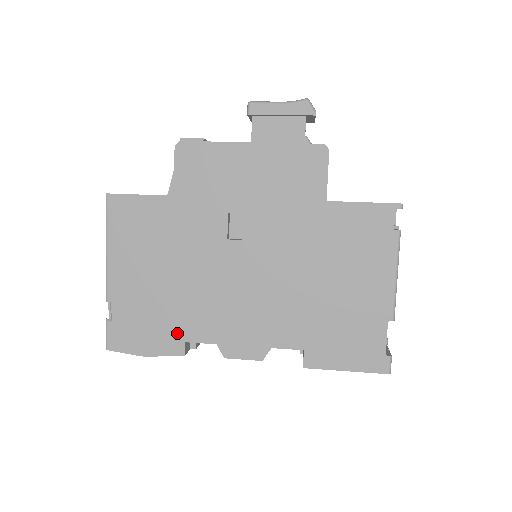
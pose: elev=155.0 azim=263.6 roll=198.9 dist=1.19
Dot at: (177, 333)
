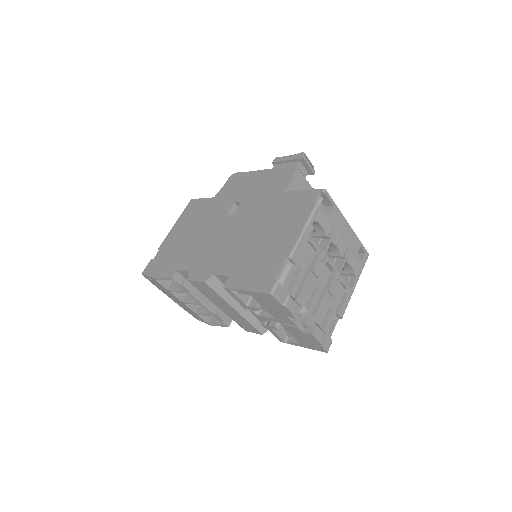
Dot at: (175, 265)
